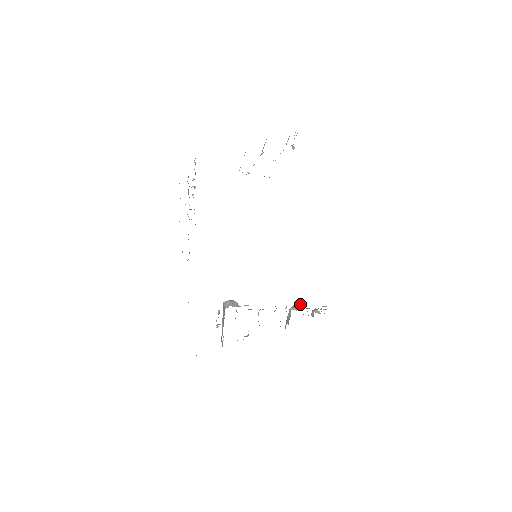
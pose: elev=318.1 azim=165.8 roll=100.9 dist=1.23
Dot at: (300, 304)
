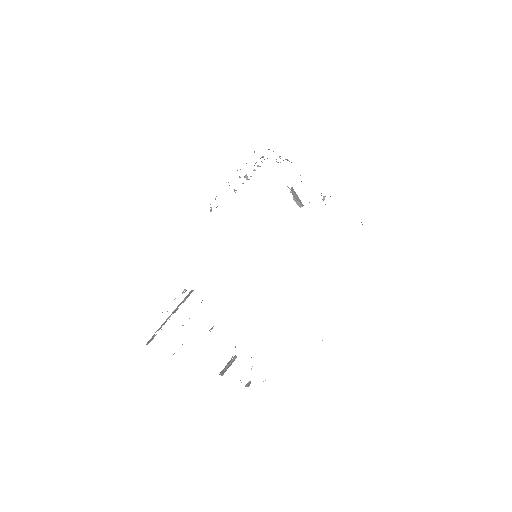
Dot at: occluded
